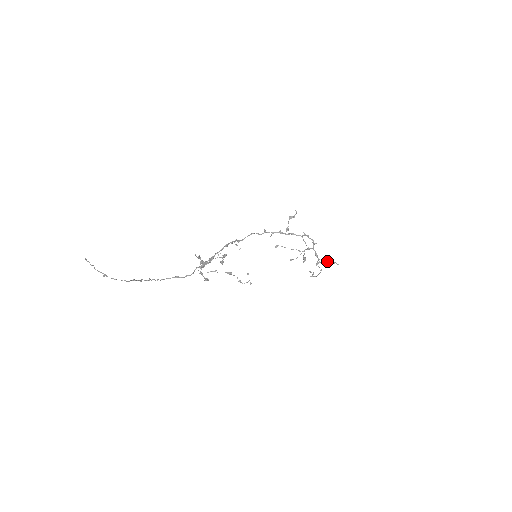
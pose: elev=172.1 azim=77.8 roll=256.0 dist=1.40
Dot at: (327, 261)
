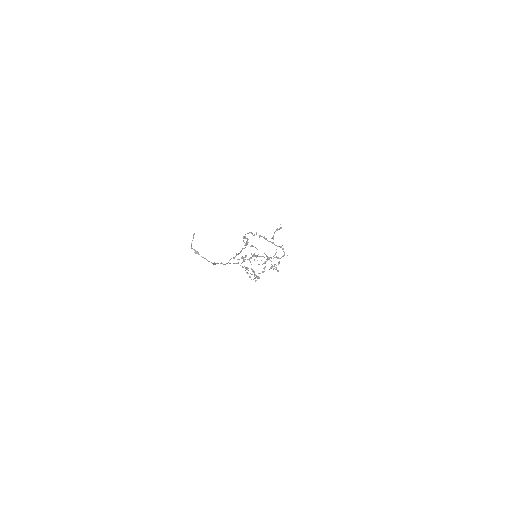
Dot at: occluded
